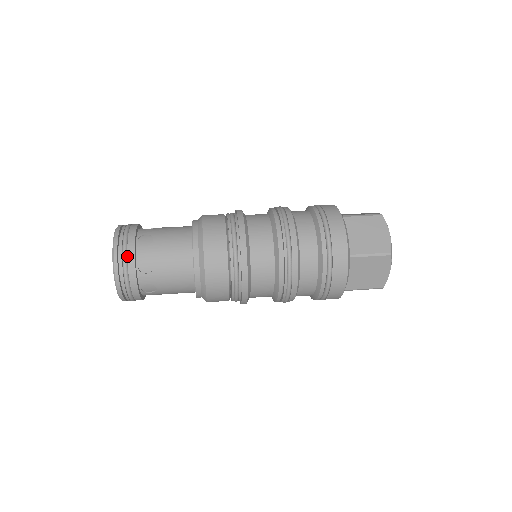
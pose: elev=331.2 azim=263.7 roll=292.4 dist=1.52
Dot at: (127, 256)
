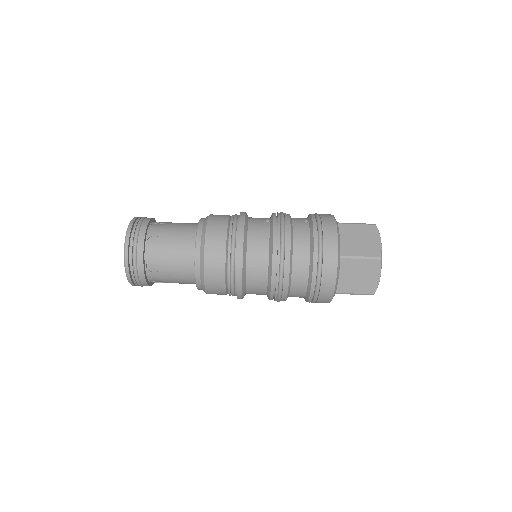
Dot at: occluded
